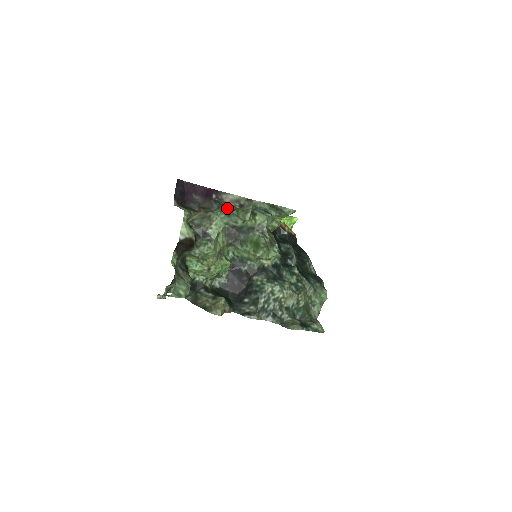
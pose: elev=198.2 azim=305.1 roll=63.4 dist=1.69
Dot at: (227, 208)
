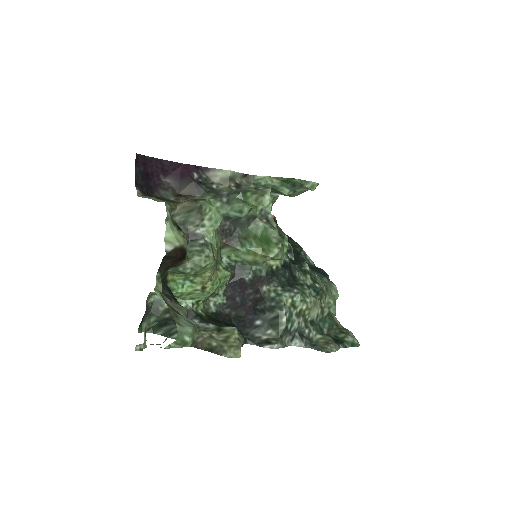
Dot at: (220, 191)
